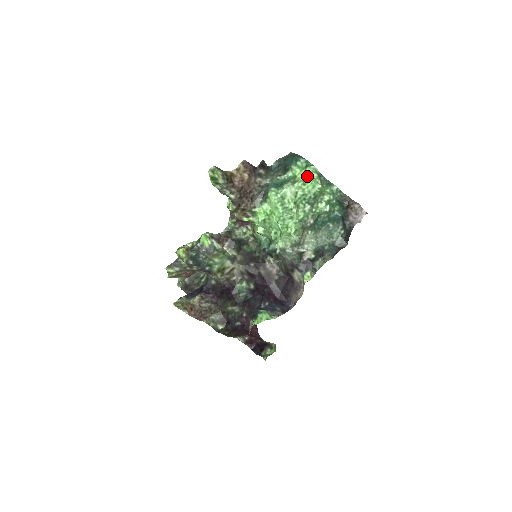
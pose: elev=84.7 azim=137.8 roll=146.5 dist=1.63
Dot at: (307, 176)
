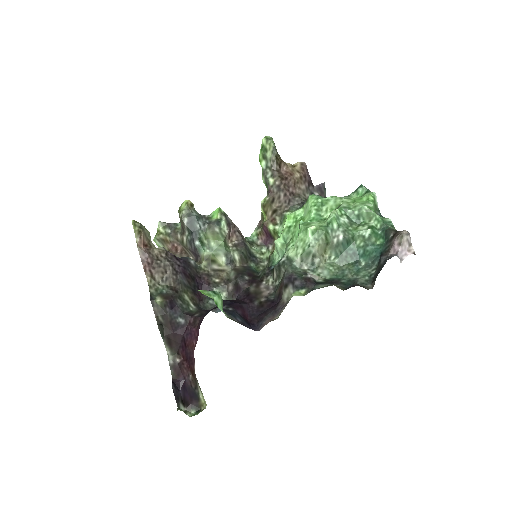
Dot at: (362, 198)
